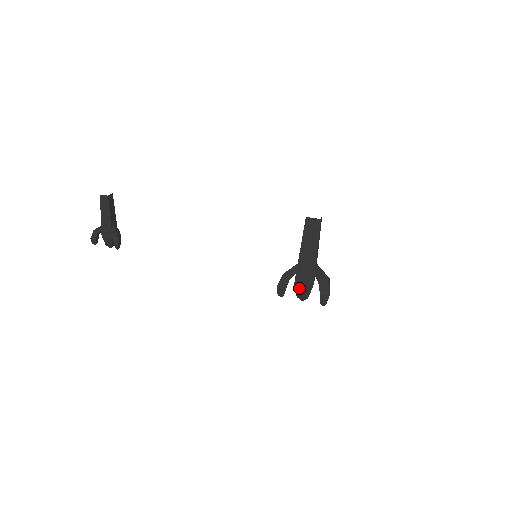
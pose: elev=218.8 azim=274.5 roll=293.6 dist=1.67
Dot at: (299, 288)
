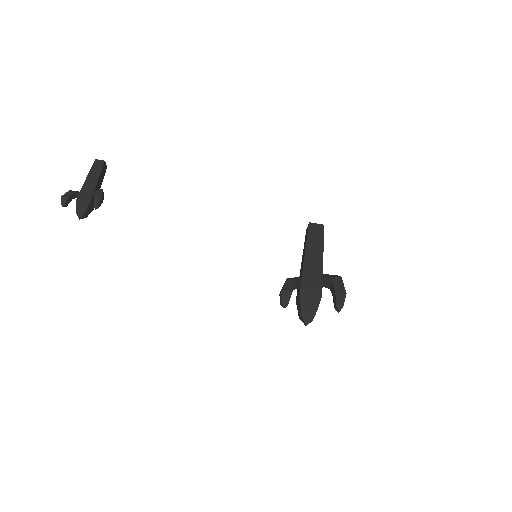
Dot at: (305, 299)
